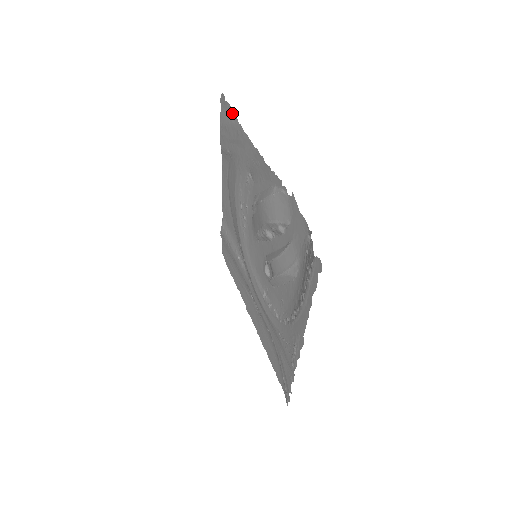
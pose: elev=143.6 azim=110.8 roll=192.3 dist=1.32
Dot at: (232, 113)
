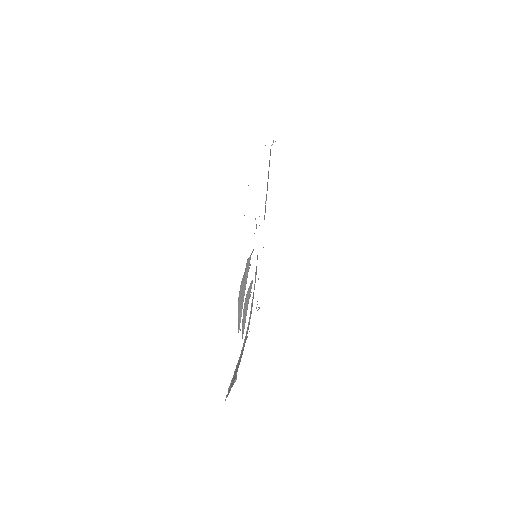
Dot at: occluded
